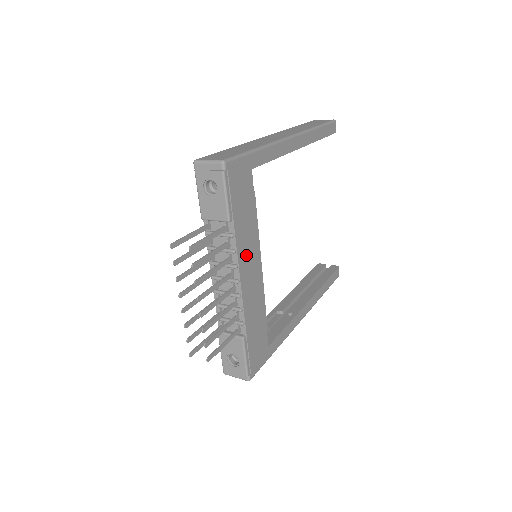
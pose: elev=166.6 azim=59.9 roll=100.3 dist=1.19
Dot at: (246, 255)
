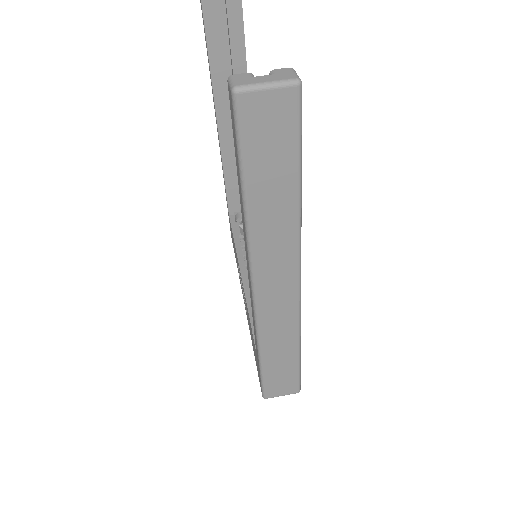
Dot at: occluded
